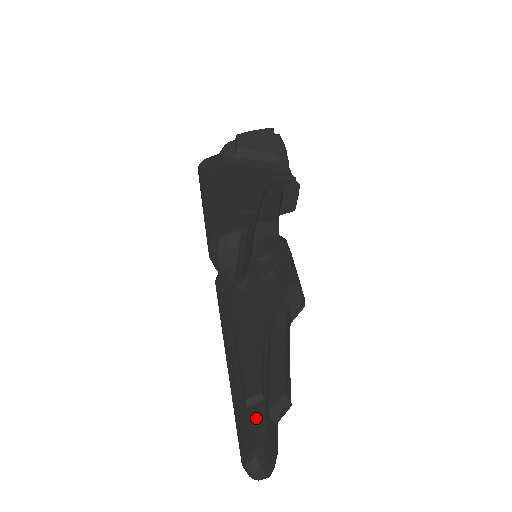
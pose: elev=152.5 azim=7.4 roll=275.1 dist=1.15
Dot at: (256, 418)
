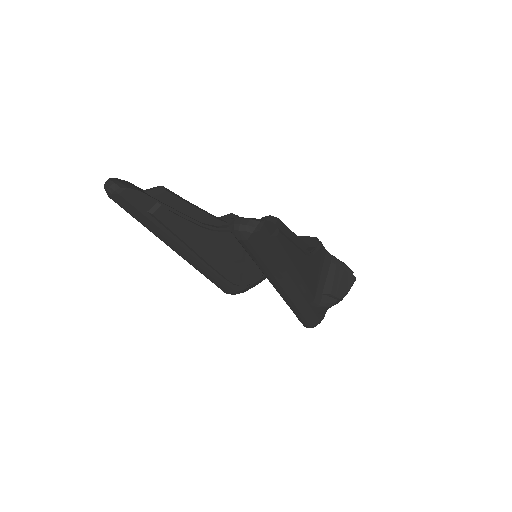
Dot at: occluded
